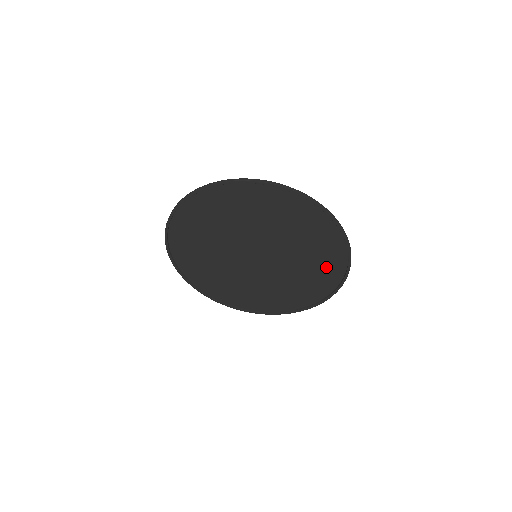
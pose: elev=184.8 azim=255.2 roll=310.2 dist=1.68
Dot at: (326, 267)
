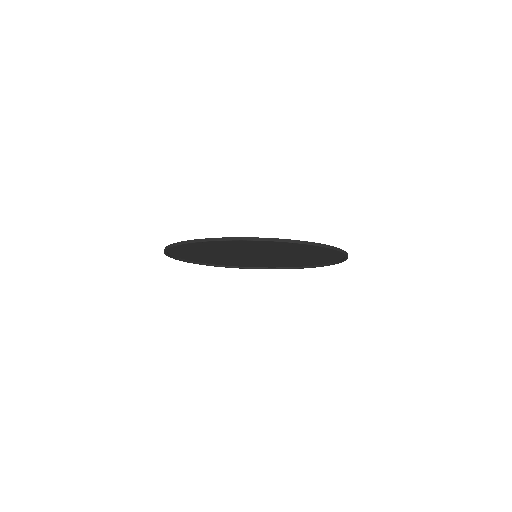
Dot at: (322, 259)
